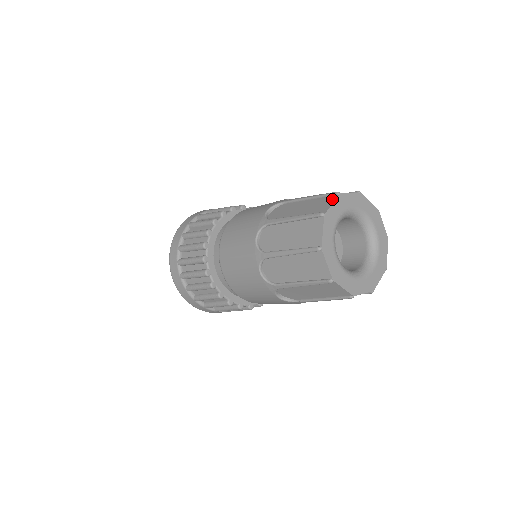
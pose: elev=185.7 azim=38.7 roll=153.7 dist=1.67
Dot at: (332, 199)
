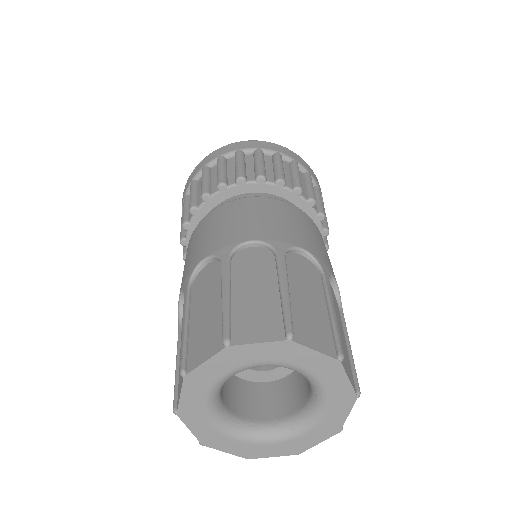
Dot at: (272, 334)
